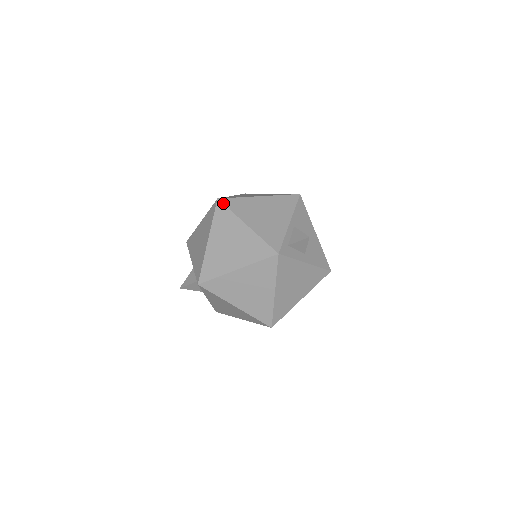
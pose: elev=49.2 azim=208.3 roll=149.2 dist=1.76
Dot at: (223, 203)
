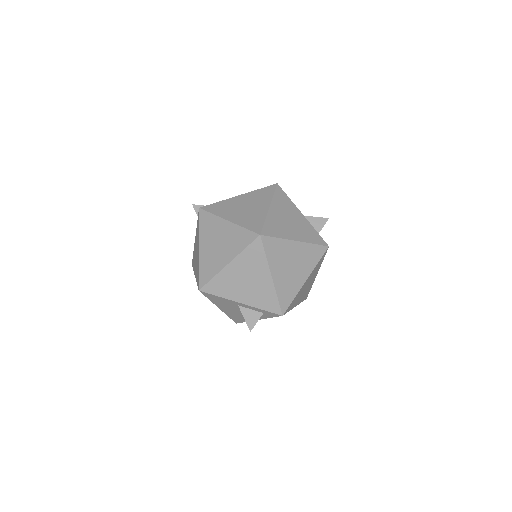
Dot at: (267, 236)
